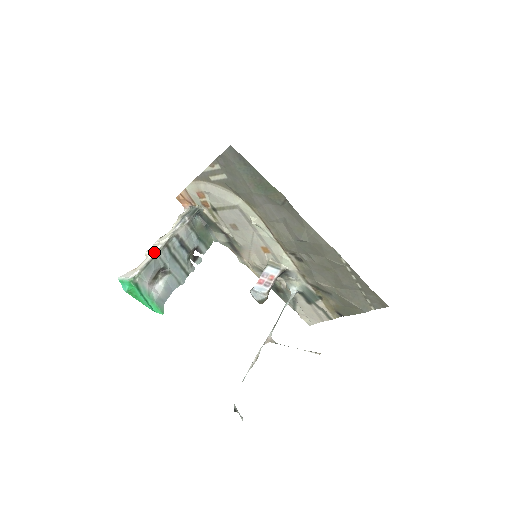
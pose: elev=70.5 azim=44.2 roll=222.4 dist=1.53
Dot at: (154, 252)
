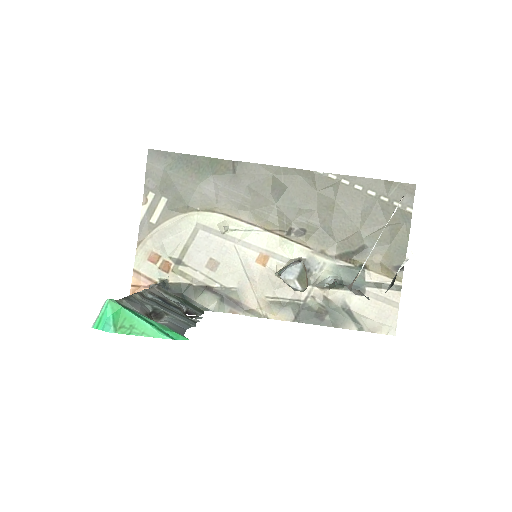
Dot at: occluded
